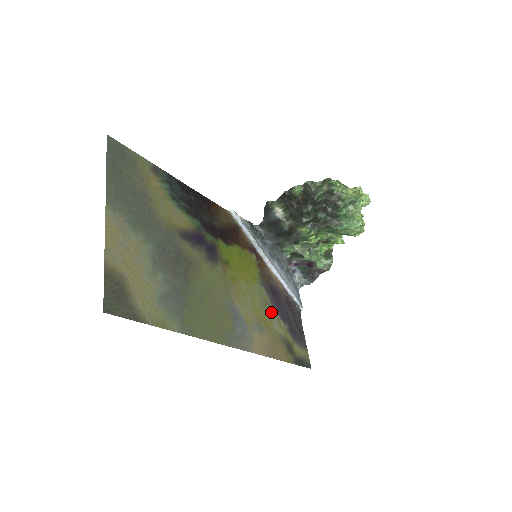
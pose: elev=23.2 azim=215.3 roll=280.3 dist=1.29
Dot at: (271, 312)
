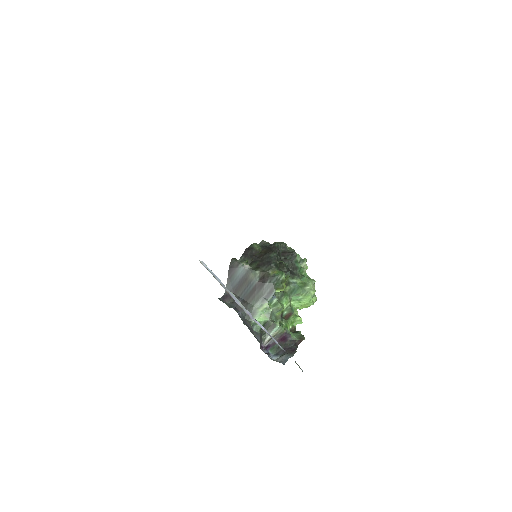
Dot at: occluded
